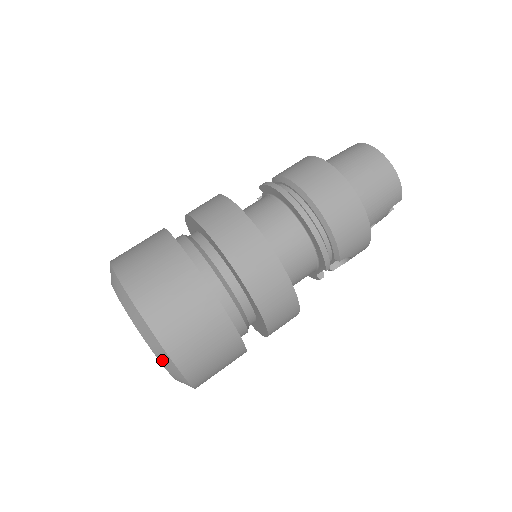
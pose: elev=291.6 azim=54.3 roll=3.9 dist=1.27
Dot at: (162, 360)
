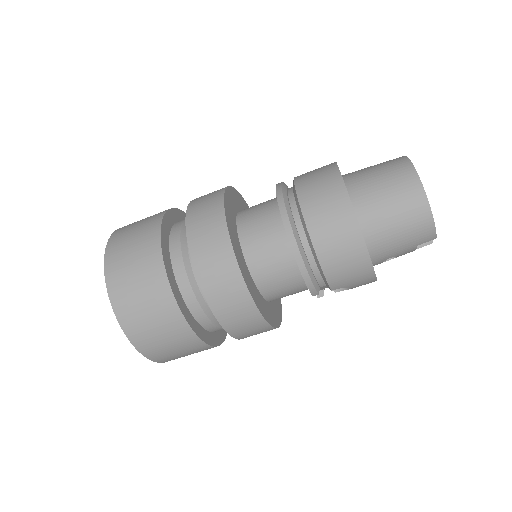
Dot at: occluded
